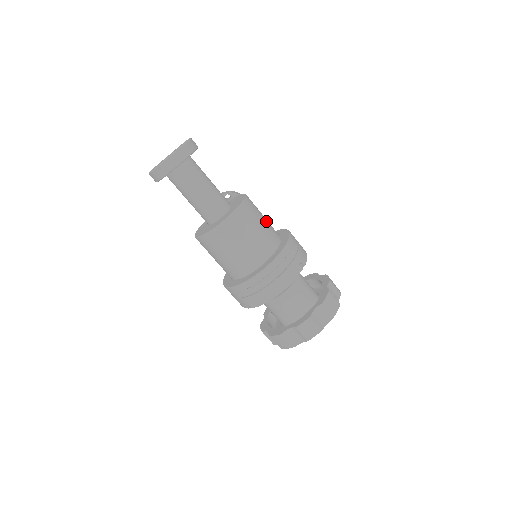
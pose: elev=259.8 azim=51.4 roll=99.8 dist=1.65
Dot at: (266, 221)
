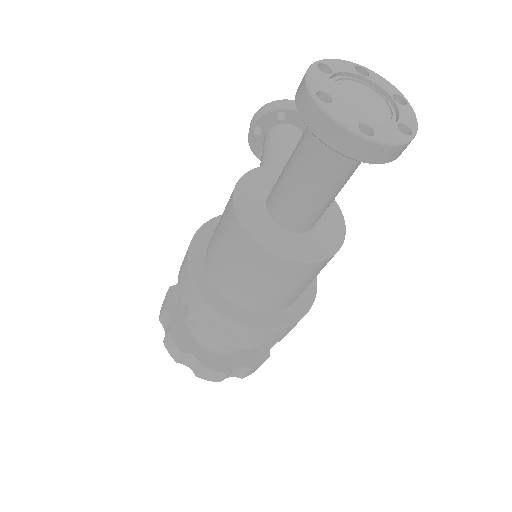
Dot at: occluded
